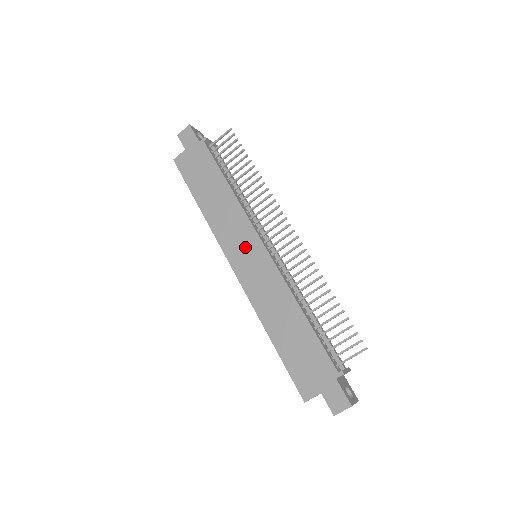
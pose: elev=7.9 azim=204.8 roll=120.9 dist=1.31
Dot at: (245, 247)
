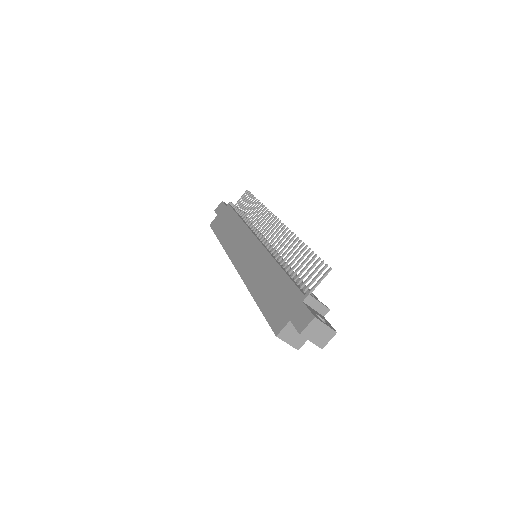
Dot at: (245, 248)
